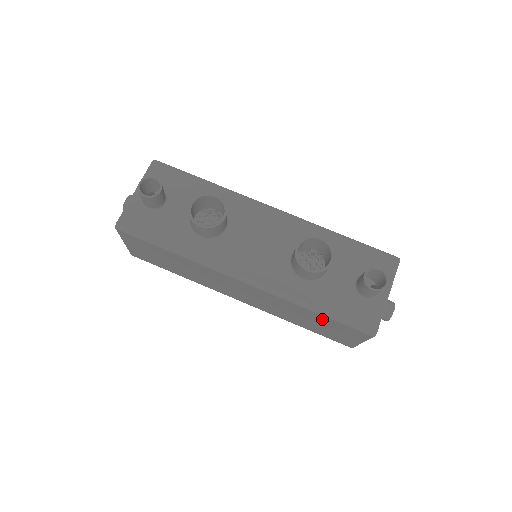
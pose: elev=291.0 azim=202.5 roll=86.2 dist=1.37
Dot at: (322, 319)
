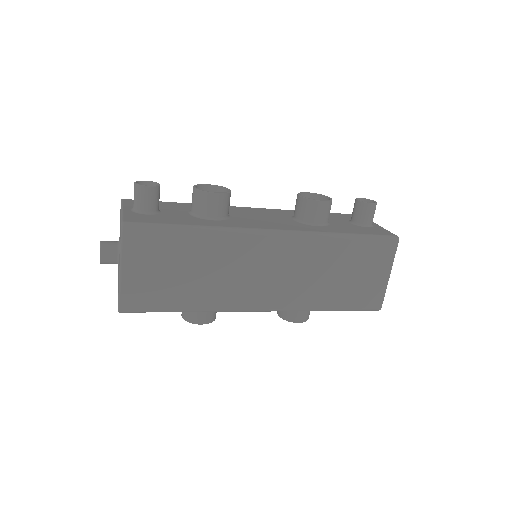
Dot at: (353, 251)
